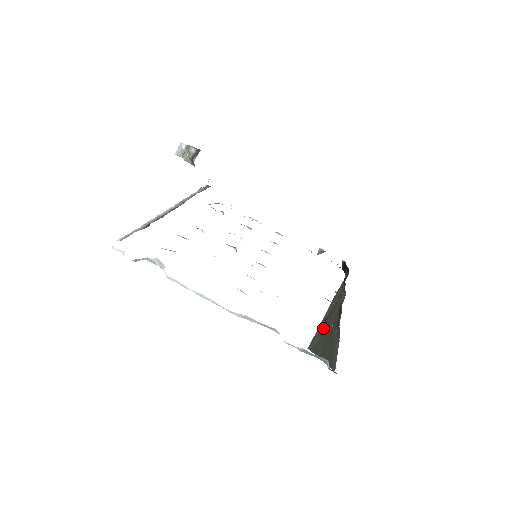
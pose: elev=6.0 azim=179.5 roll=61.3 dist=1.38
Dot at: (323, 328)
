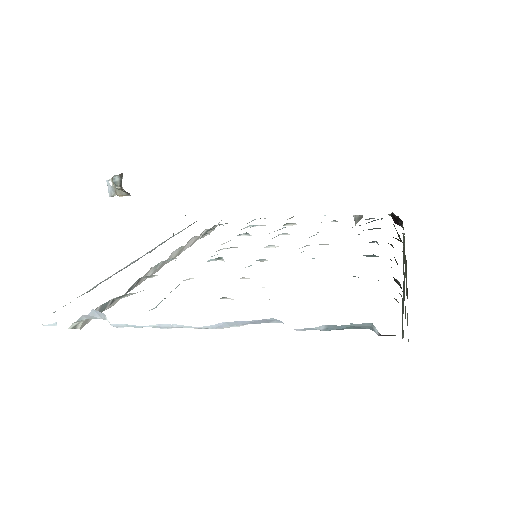
Dot at: occluded
